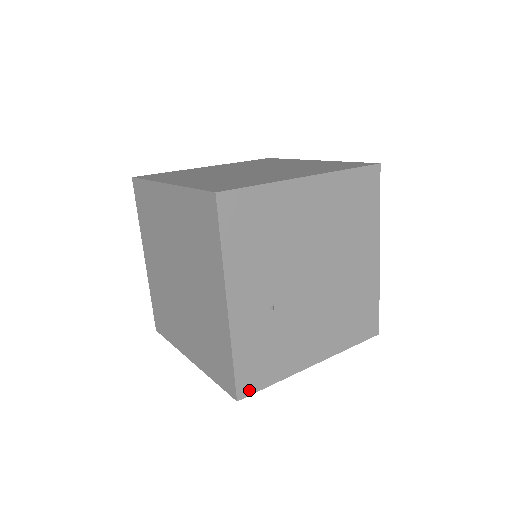
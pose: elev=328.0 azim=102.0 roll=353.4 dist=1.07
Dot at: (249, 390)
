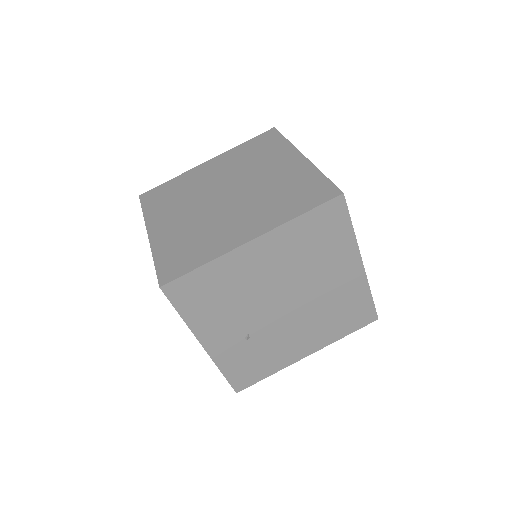
Dot at: (245, 385)
